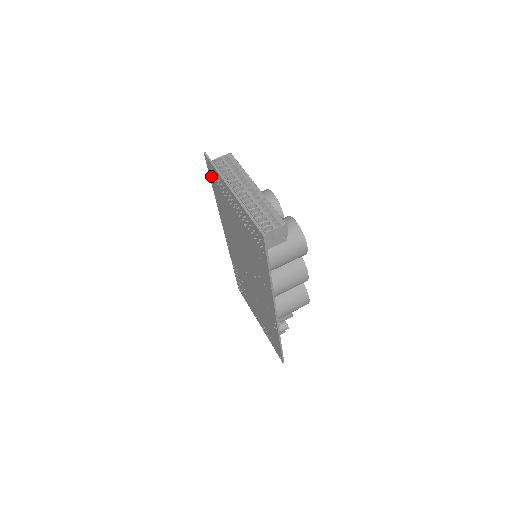
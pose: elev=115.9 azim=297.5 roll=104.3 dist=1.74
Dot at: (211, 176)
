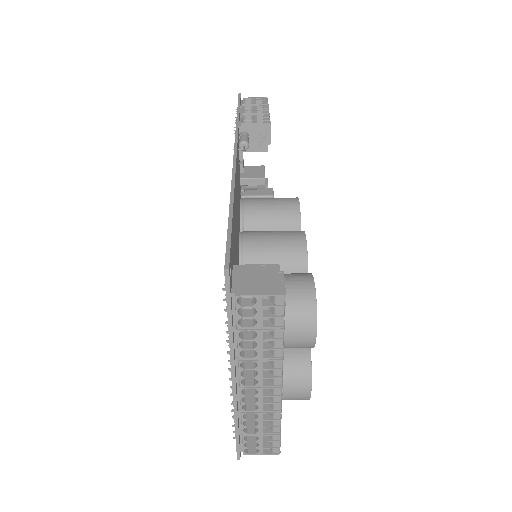
Dot at: occluded
